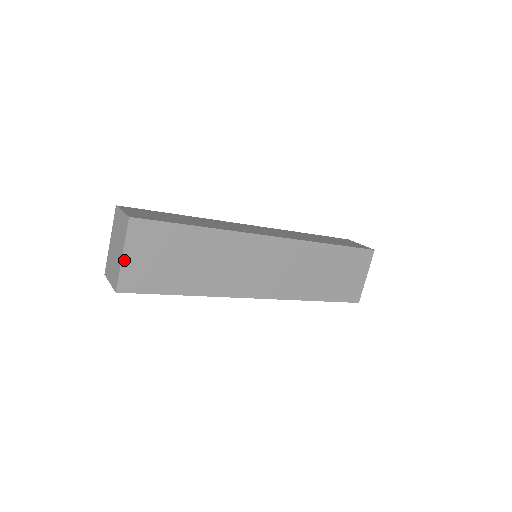
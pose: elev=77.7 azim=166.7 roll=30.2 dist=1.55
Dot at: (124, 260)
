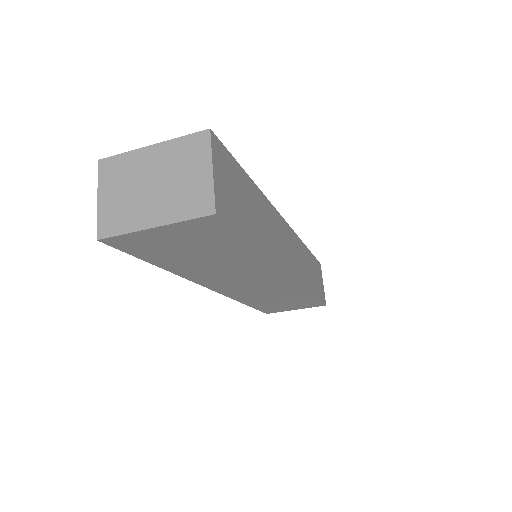
Dot at: (149, 230)
